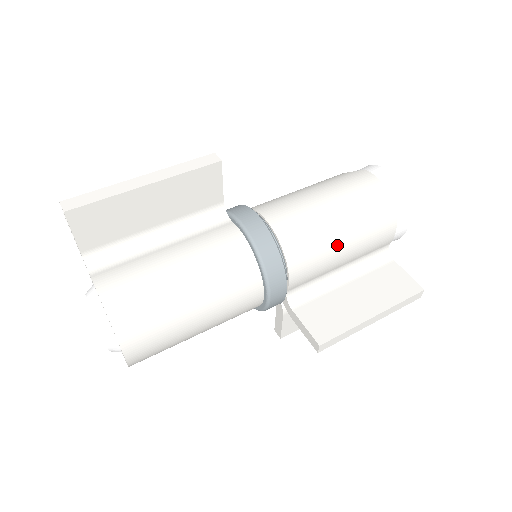
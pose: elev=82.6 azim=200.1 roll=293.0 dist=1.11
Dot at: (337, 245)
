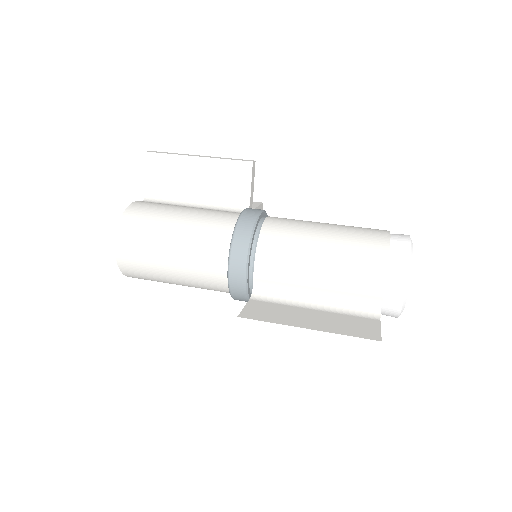
Dot at: (311, 257)
